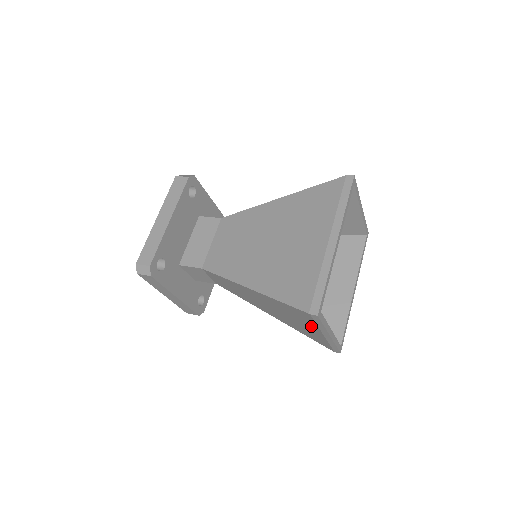
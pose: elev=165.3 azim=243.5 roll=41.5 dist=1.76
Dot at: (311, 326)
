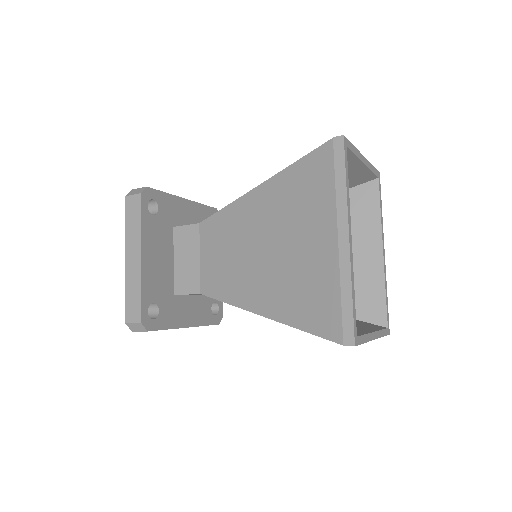
Dot at: occluded
